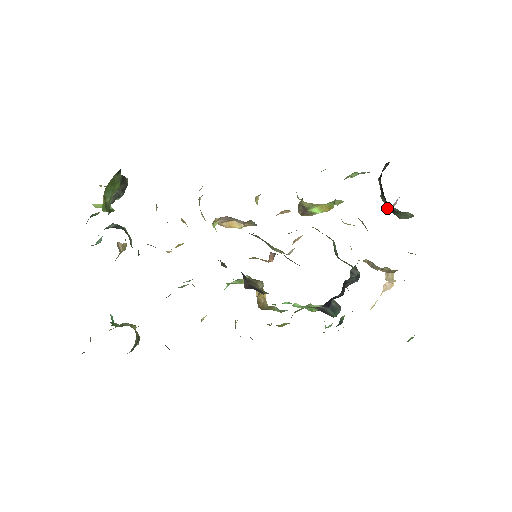
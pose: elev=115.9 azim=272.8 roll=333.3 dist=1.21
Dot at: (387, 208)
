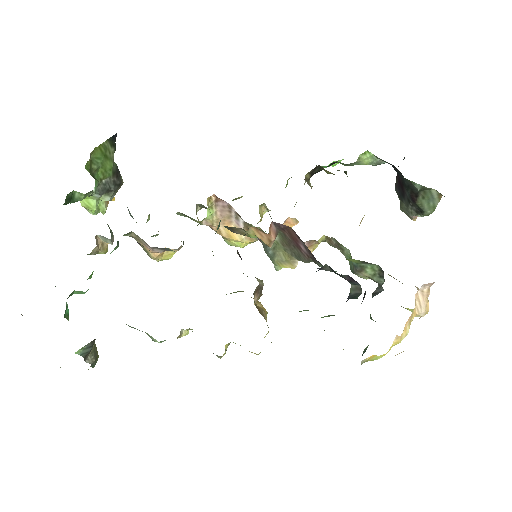
Dot at: (409, 214)
